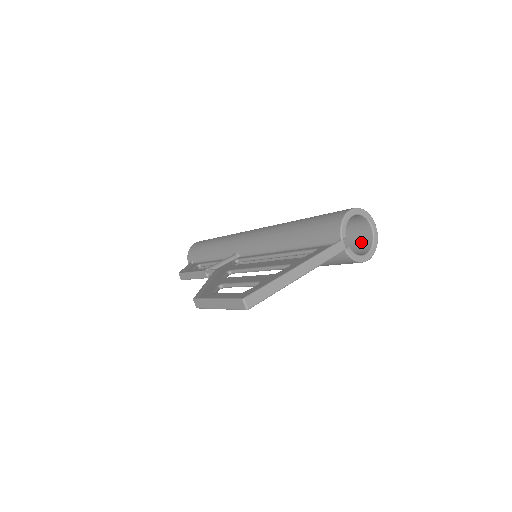
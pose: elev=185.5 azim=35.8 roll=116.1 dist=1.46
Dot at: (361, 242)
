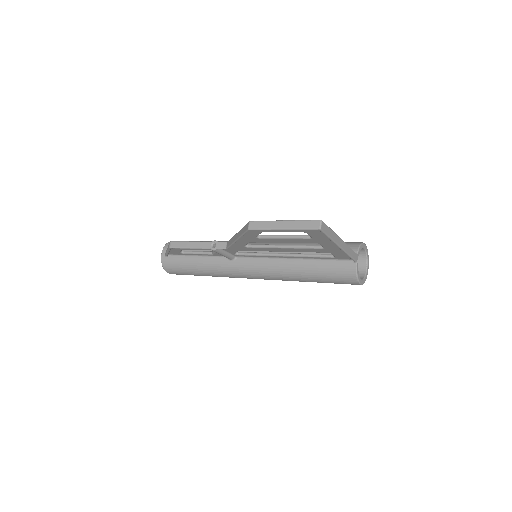
Dot at: occluded
